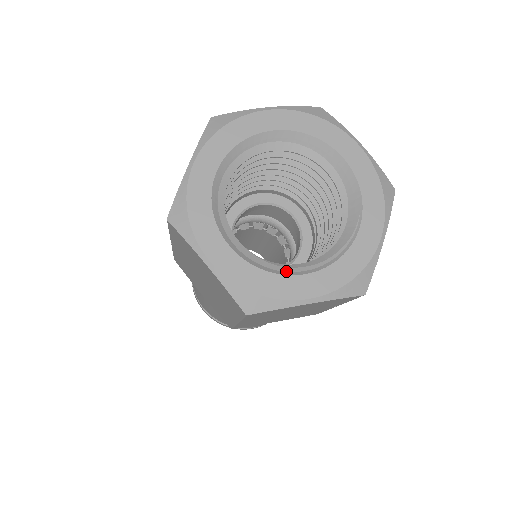
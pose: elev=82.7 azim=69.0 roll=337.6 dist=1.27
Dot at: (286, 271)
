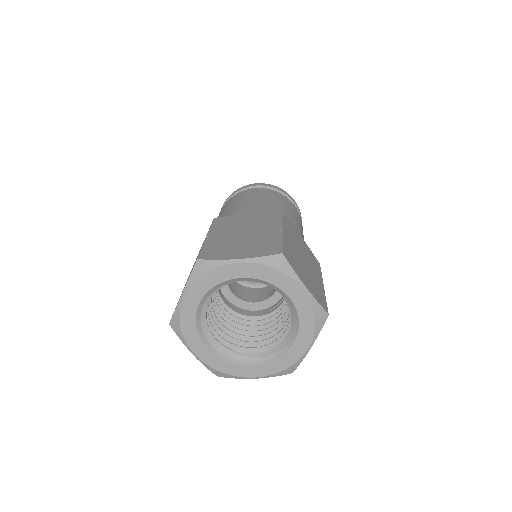
Dot at: (243, 359)
